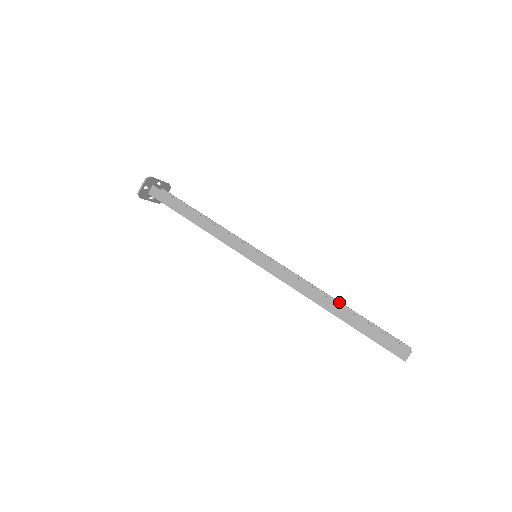
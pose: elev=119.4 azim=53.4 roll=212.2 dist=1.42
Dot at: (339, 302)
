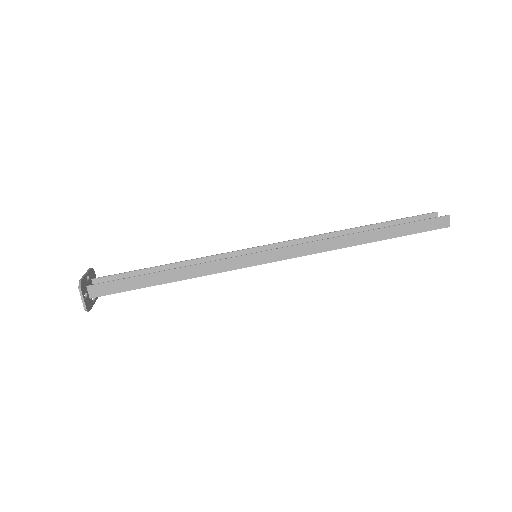
Dot at: (356, 228)
